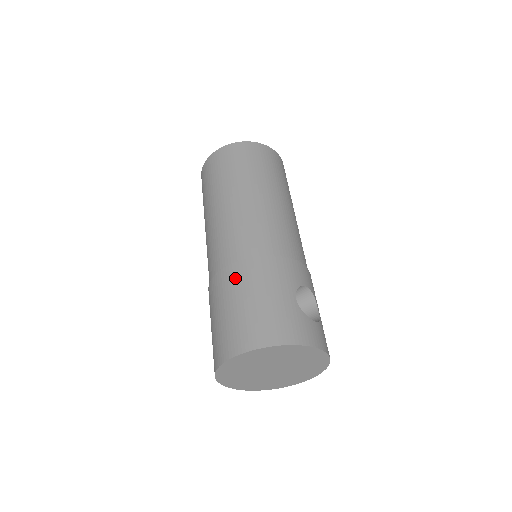
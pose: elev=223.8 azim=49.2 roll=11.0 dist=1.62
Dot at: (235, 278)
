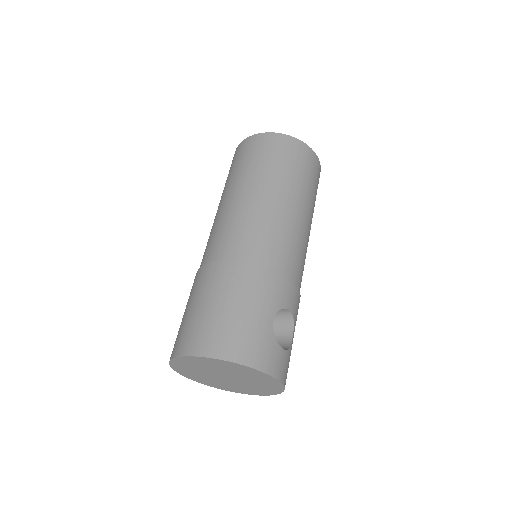
Dot at: (222, 277)
